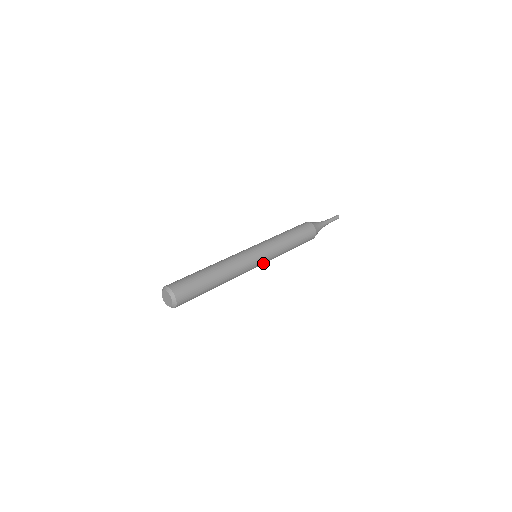
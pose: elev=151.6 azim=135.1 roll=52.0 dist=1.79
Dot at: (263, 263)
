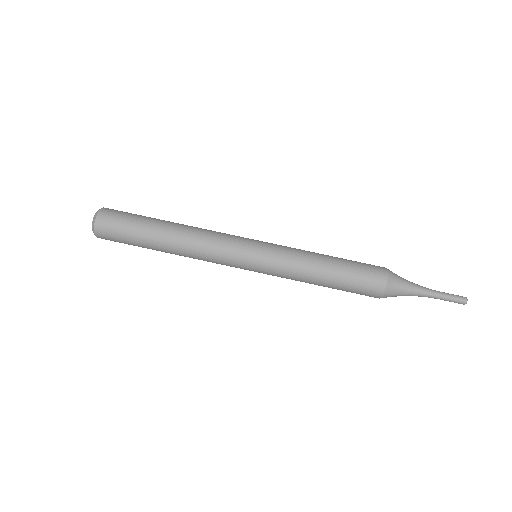
Dot at: occluded
